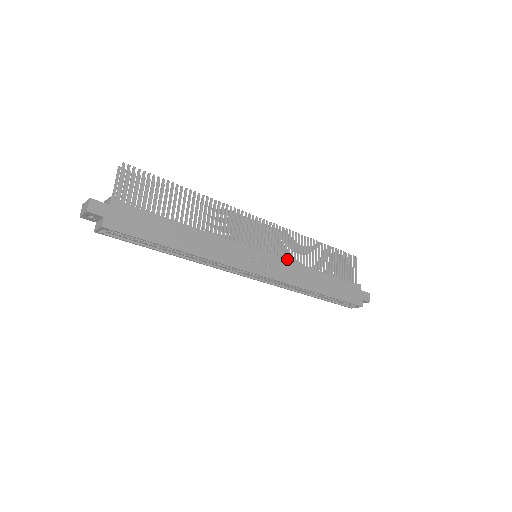
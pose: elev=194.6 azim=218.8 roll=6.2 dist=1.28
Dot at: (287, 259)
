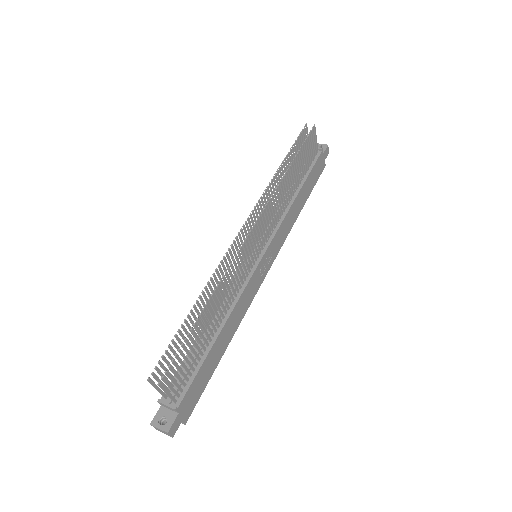
Dot at: (276, 224)
